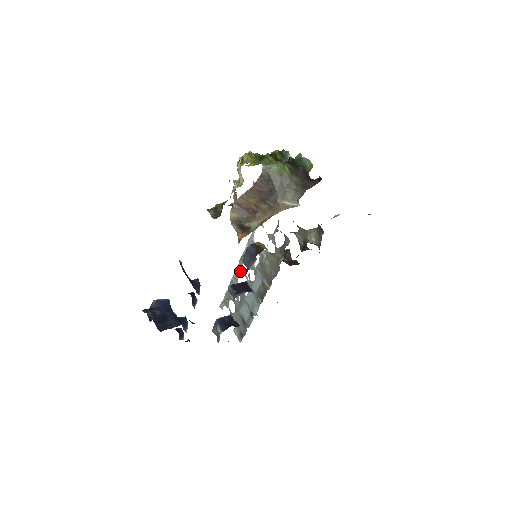
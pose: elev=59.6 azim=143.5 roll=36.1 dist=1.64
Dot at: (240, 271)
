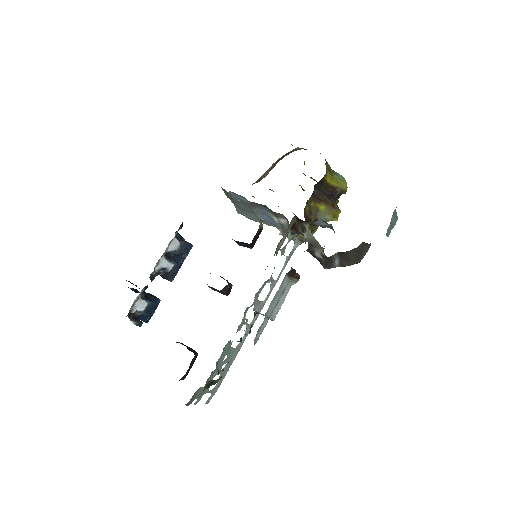
Dot at: (247, 328)
